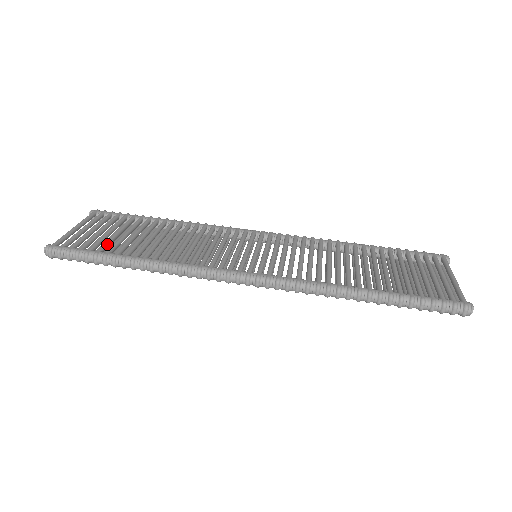
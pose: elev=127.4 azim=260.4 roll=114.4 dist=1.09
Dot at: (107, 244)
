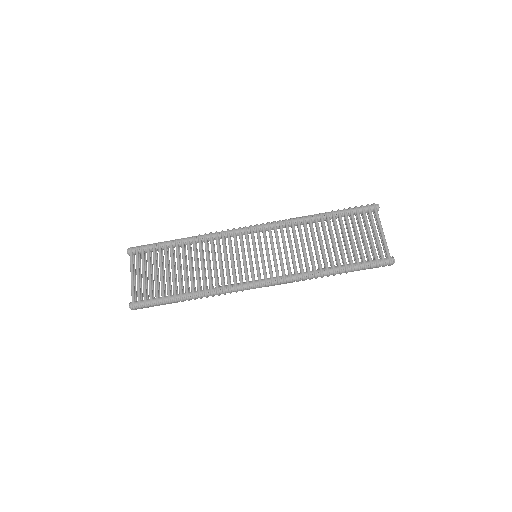
Dot at: (163, 288)
